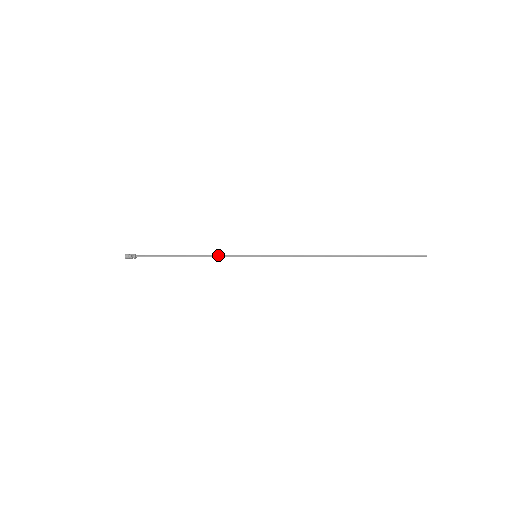
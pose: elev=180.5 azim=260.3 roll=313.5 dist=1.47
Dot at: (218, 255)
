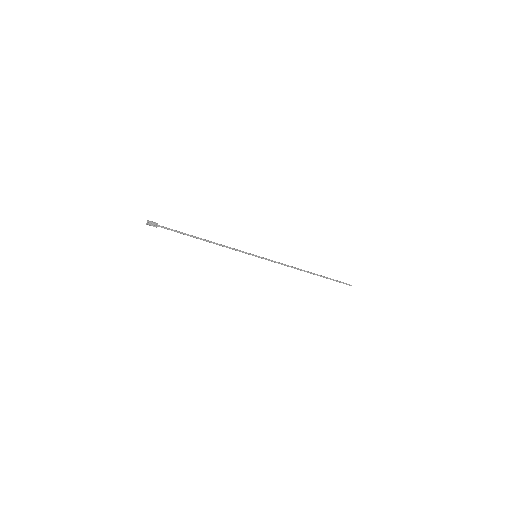
Dot at: occluded
